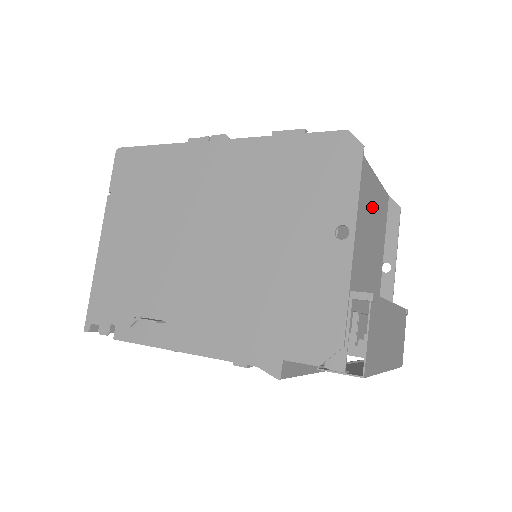
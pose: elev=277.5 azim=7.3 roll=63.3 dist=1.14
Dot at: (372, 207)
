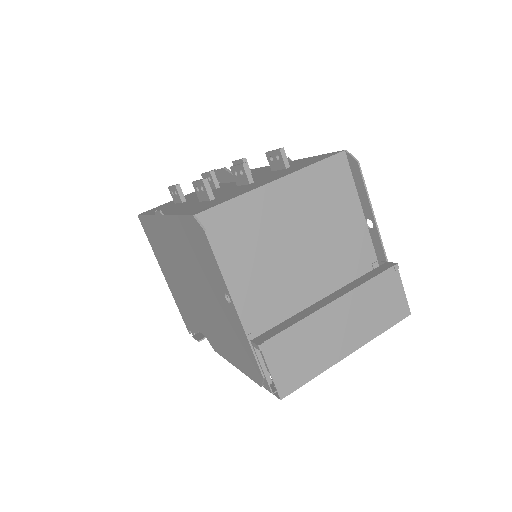
Dot at: (299, 207)
